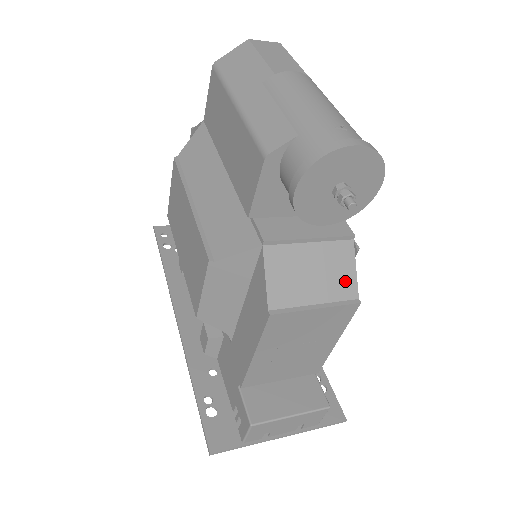
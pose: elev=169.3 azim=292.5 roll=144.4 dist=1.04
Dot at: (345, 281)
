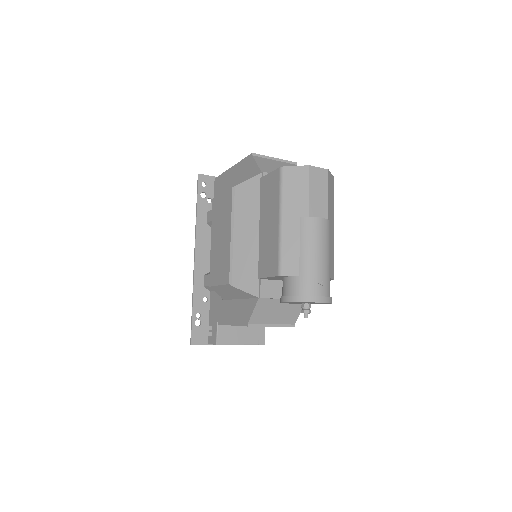
Dot at: (292, 317)
